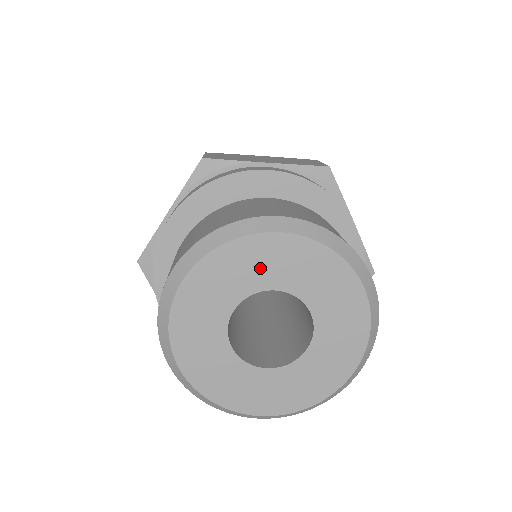
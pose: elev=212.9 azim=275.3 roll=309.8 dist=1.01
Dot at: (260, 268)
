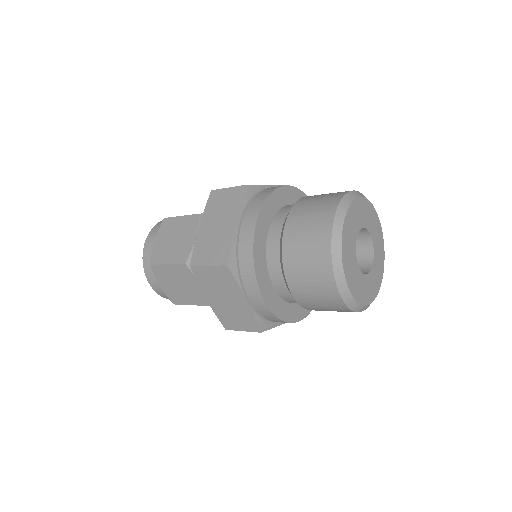
Dot at: (359, 216)
